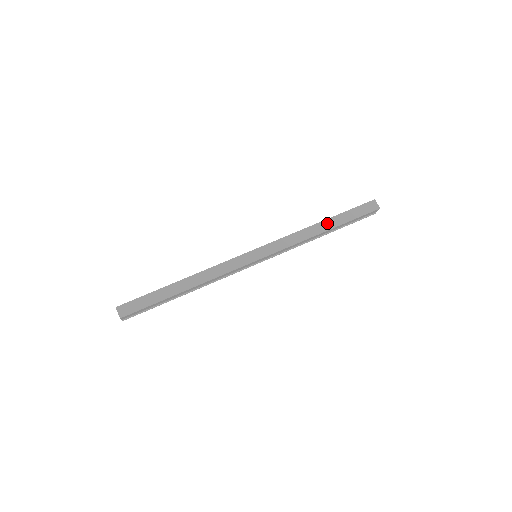
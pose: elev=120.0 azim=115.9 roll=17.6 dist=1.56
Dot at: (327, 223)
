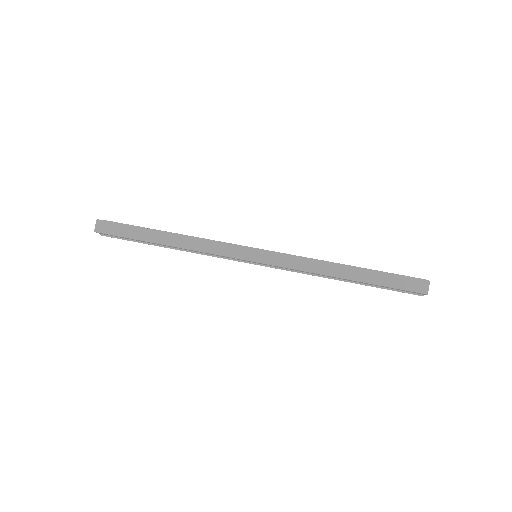
Dot at: (353, 271)
